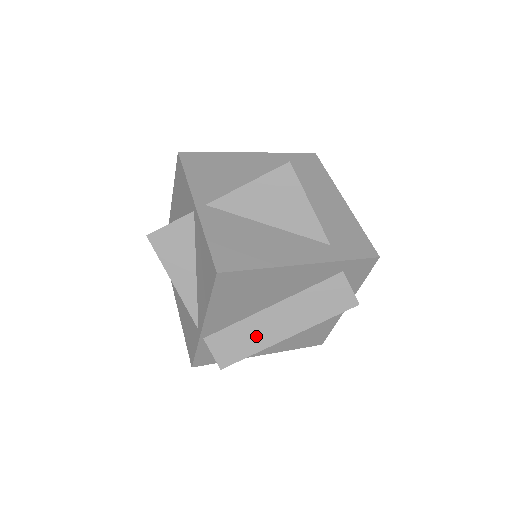
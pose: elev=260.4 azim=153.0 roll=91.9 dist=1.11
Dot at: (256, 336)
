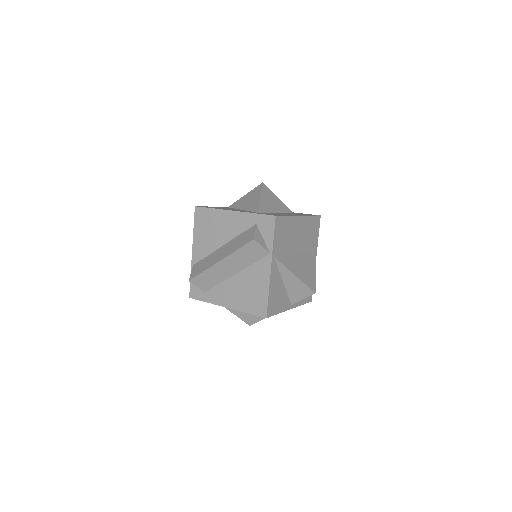
Dot at: (209, 262)
